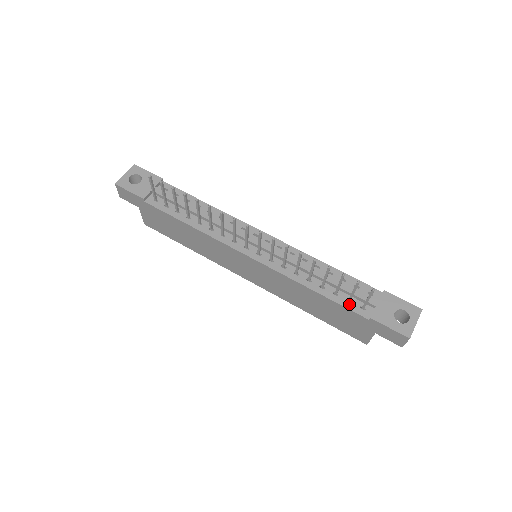
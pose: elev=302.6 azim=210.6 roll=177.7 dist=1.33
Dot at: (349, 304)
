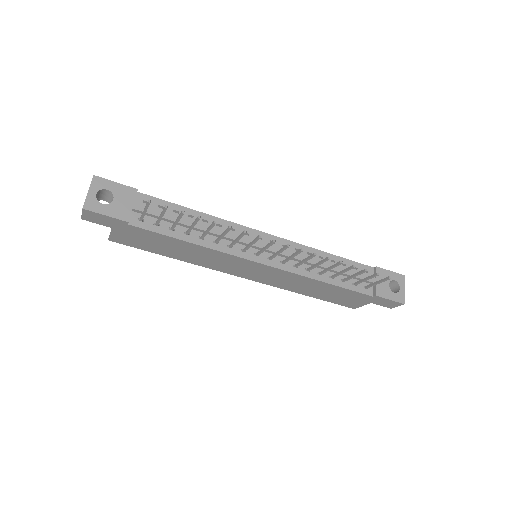
Dot at: (356, 287)
